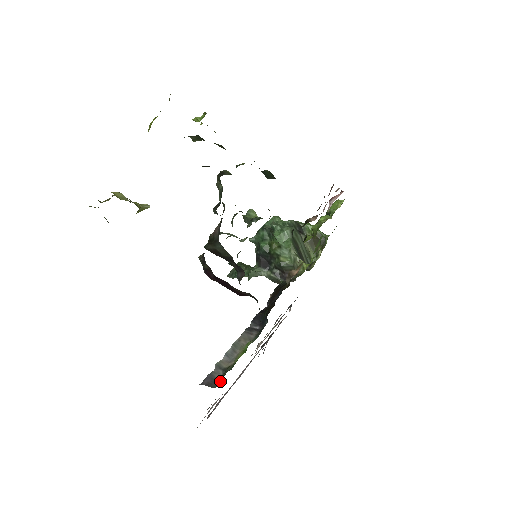
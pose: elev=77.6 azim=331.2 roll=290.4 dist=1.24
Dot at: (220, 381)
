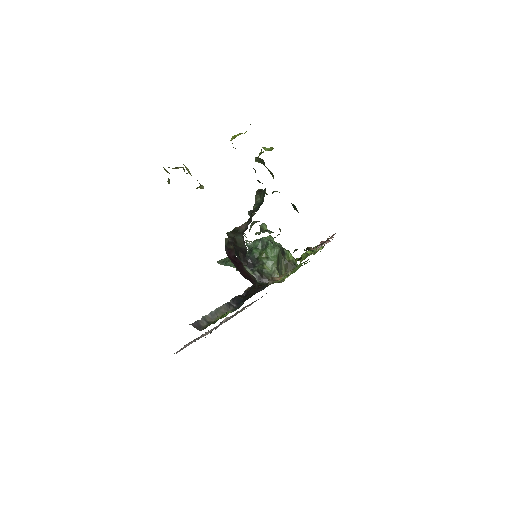
Dot at: occluded
